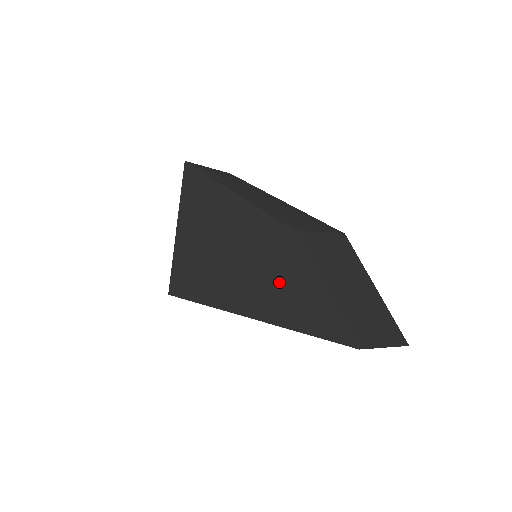
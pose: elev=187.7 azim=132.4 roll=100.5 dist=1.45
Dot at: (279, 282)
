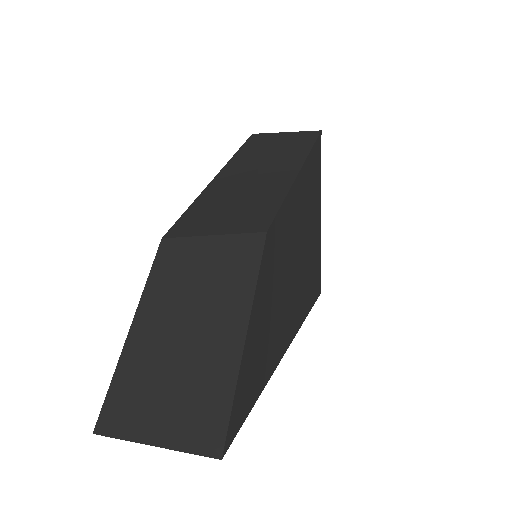
Dot at: occluded
